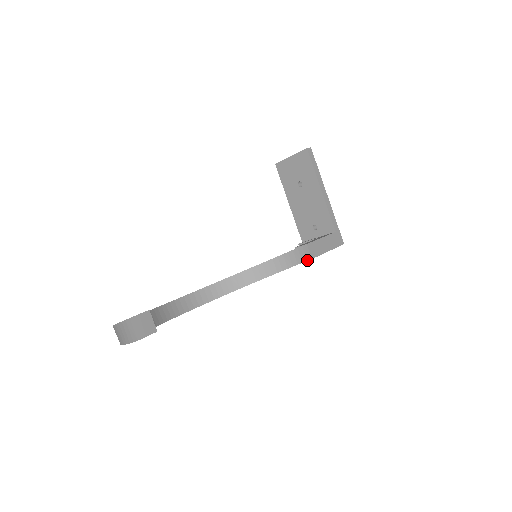
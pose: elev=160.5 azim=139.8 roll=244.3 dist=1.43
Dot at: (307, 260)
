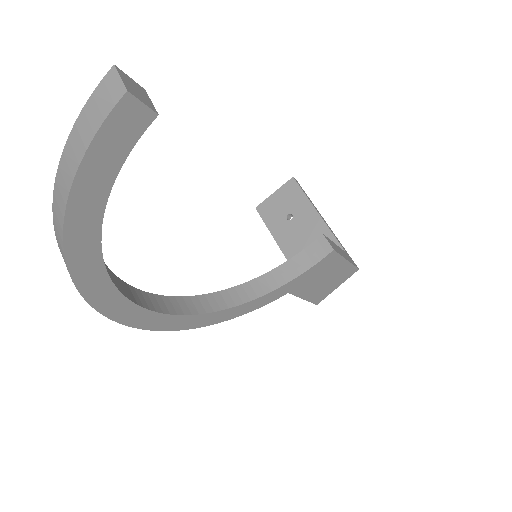
Dot at: (327, 254)
